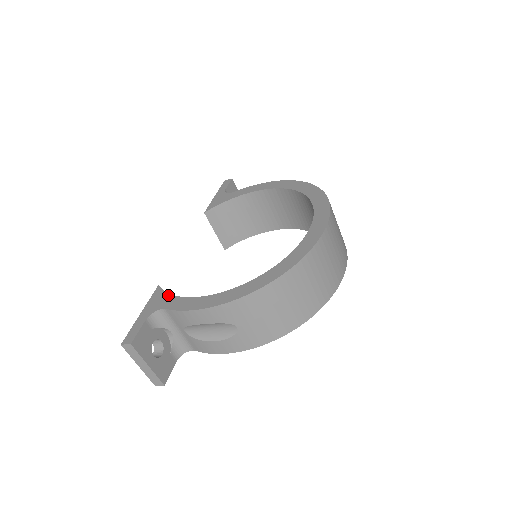
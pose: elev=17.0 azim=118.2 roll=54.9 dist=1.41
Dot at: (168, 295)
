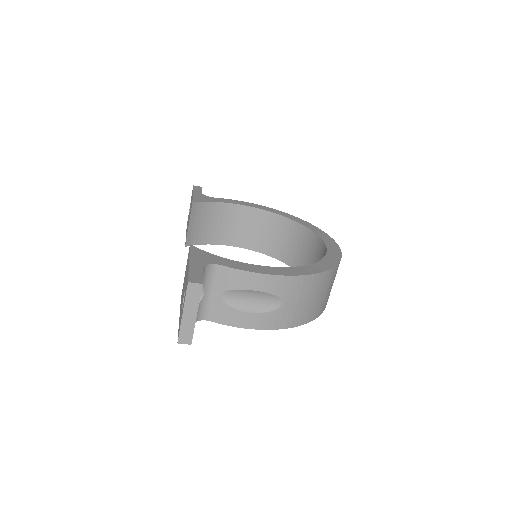
Dot at: (213, 255)
